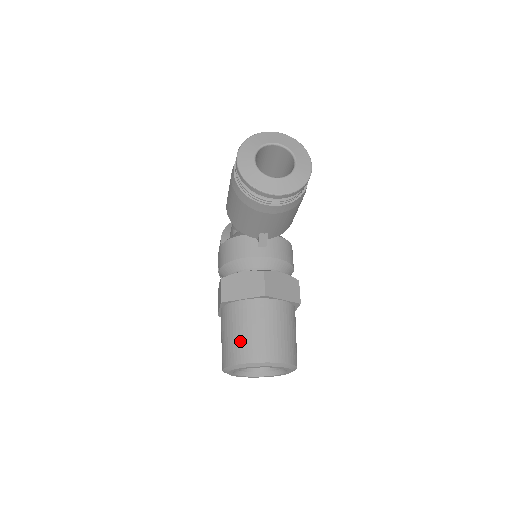
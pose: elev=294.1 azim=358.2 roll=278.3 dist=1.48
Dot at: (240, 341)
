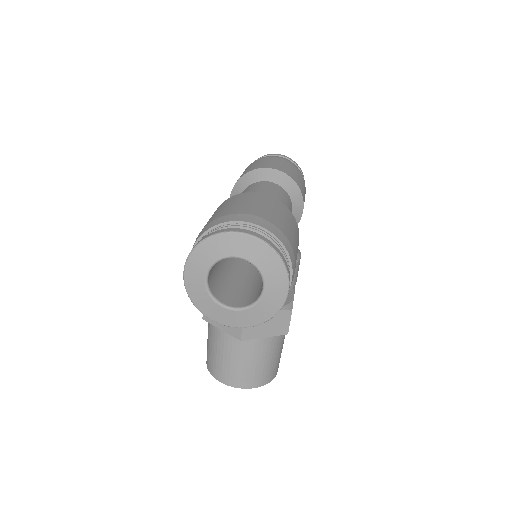
Dot at: (216, 361)
